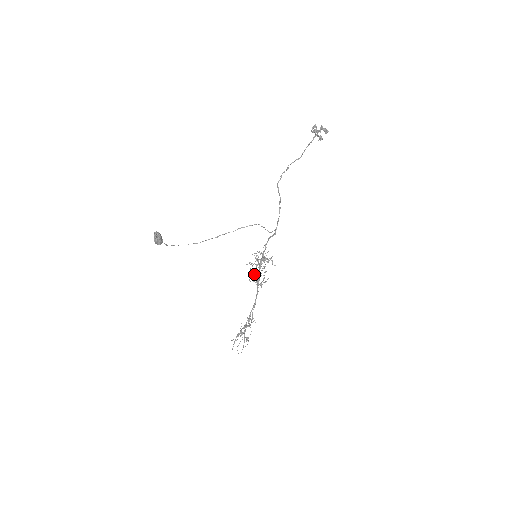
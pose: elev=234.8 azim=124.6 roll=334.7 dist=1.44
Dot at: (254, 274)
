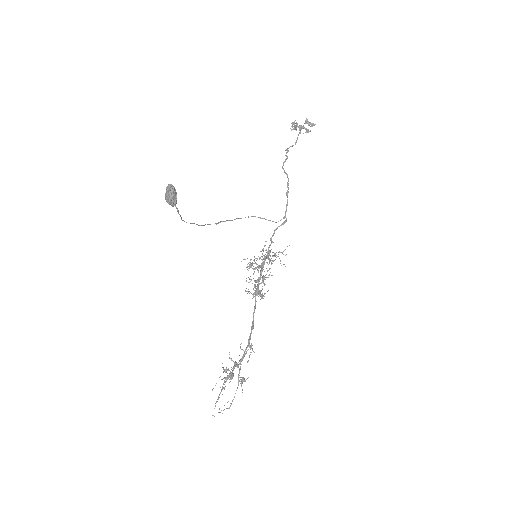
Dot at: (254, 280)
